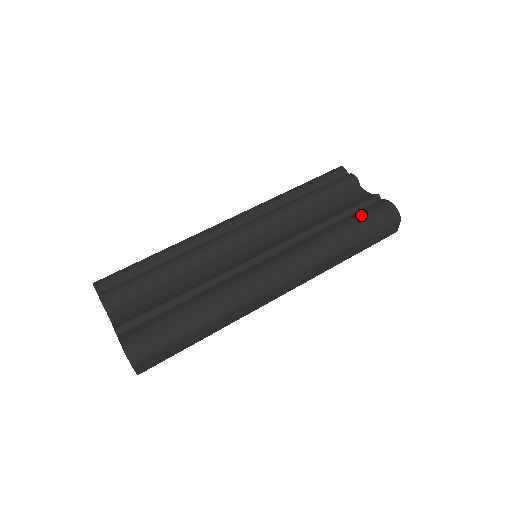
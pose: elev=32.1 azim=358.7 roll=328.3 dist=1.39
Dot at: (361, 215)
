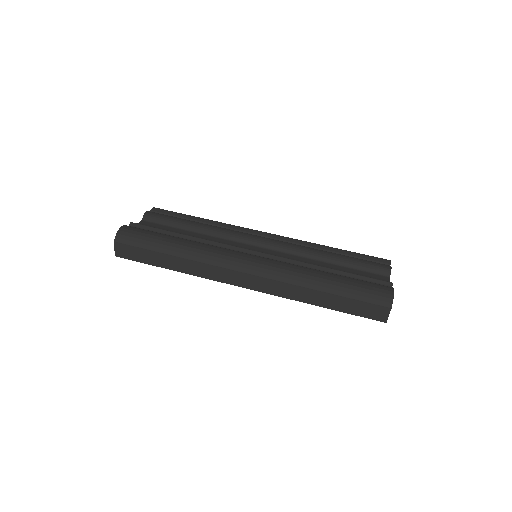
Dot at: (357, 279)
